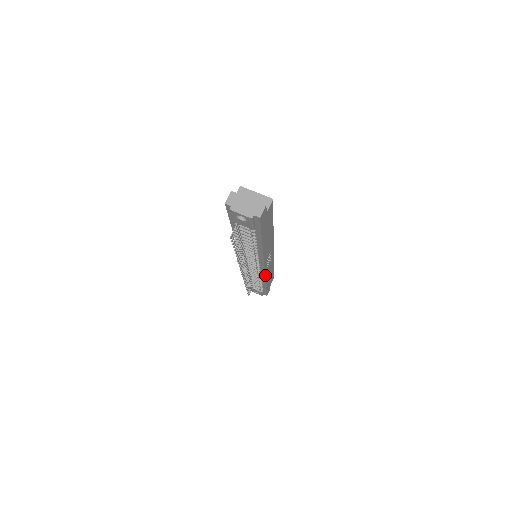
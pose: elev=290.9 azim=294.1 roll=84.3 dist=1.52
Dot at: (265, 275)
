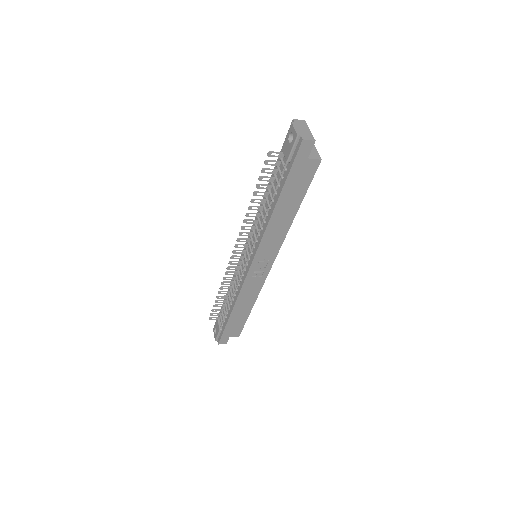
Dot at: (243, 285)
